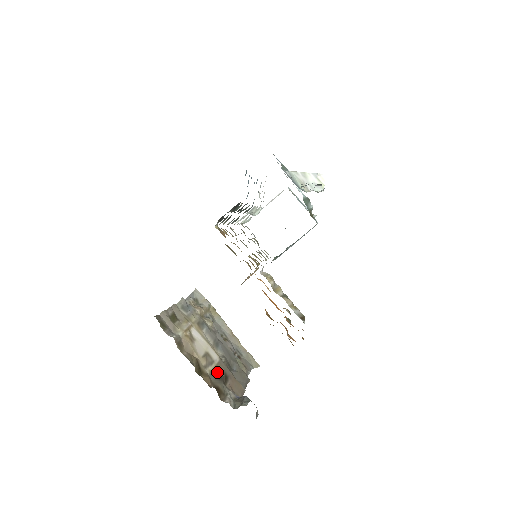
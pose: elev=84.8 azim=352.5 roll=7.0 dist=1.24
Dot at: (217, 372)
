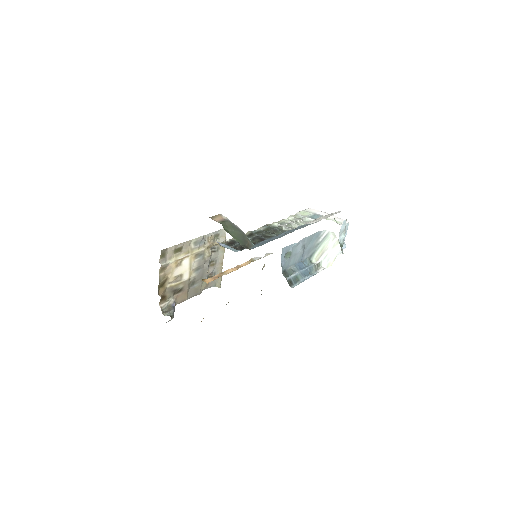
Dot at: (176, 287)
